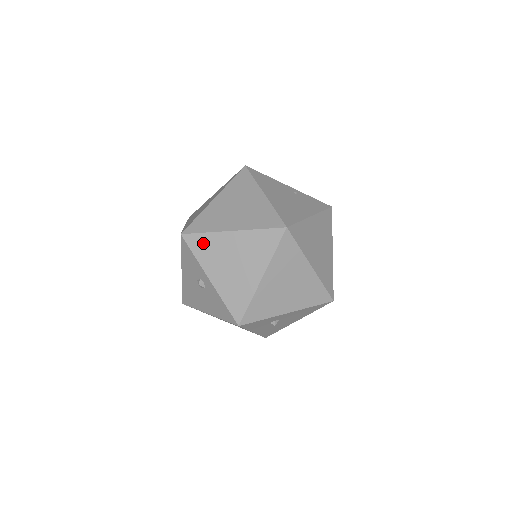
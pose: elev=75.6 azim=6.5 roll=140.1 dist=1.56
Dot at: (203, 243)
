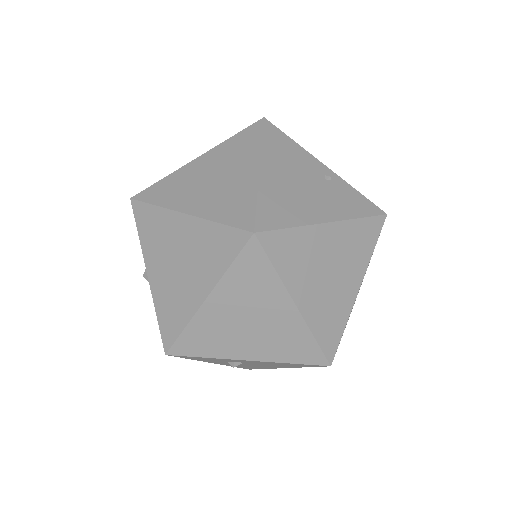
Dot at: (150, 220)
